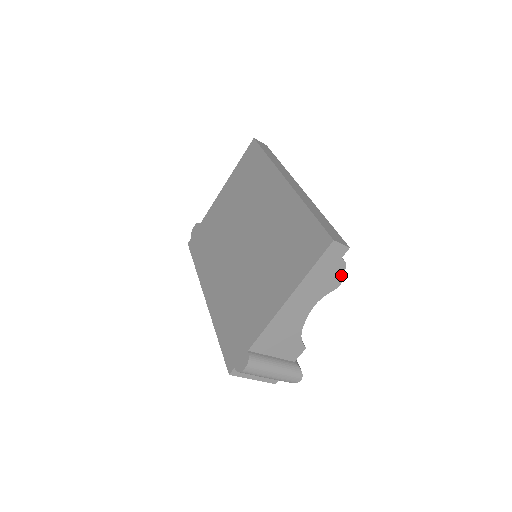
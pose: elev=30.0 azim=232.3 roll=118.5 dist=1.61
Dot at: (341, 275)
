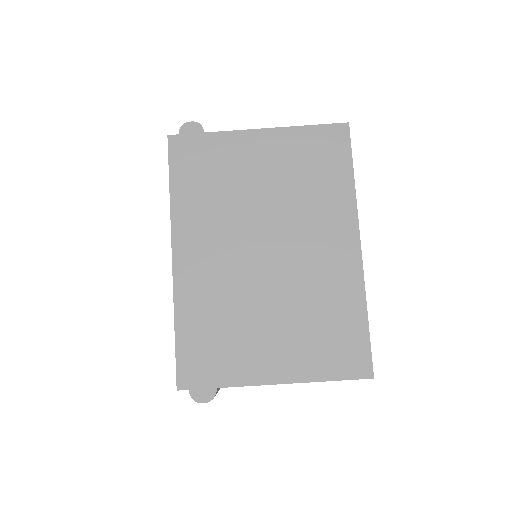
Dot at: occluded
